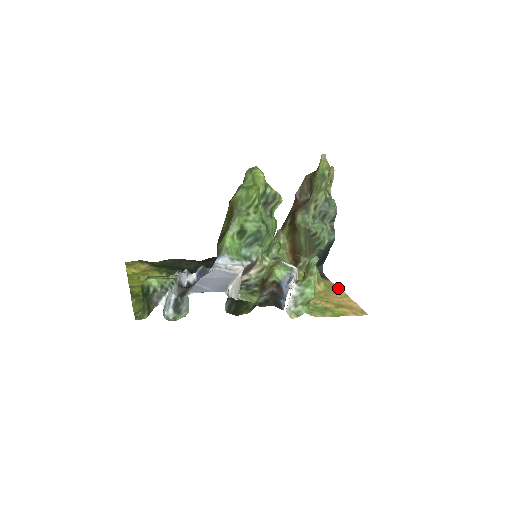
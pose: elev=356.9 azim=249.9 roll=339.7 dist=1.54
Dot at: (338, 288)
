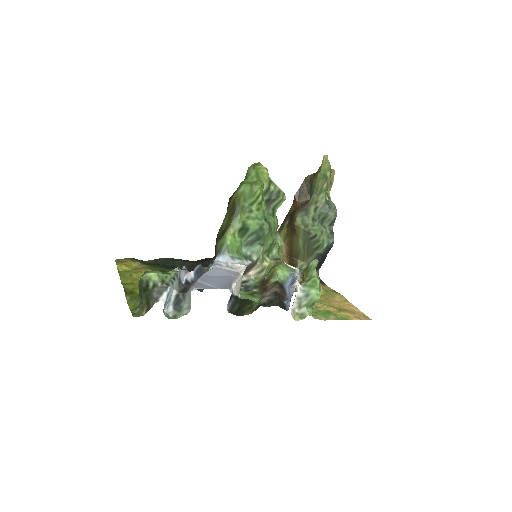
Dot at: (337, 293)
